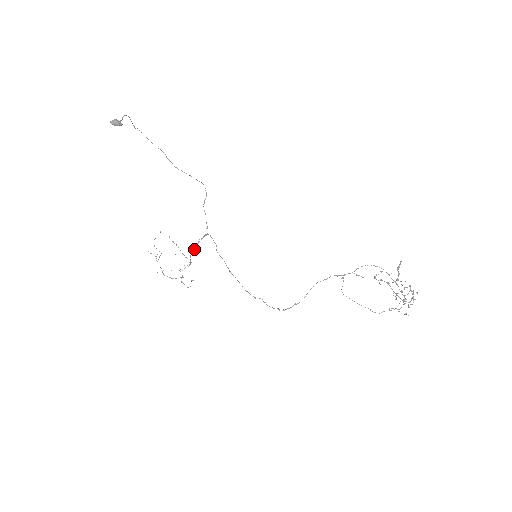
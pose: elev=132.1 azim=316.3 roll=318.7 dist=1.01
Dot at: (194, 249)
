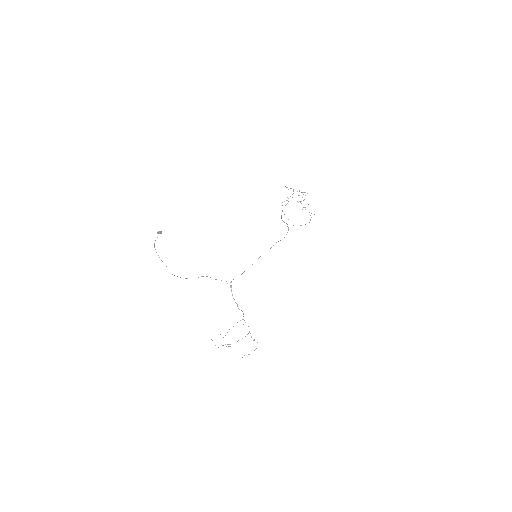
Dot at: occluded
